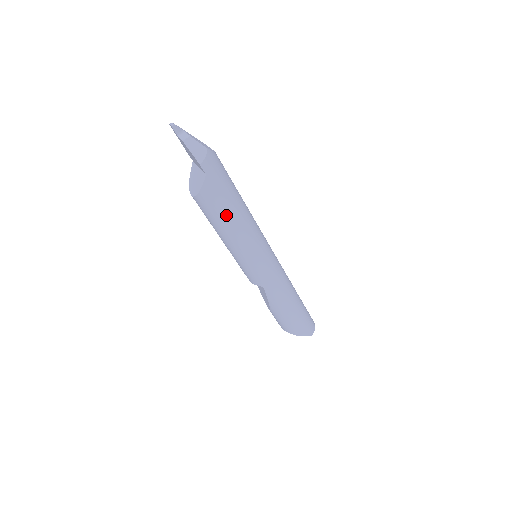
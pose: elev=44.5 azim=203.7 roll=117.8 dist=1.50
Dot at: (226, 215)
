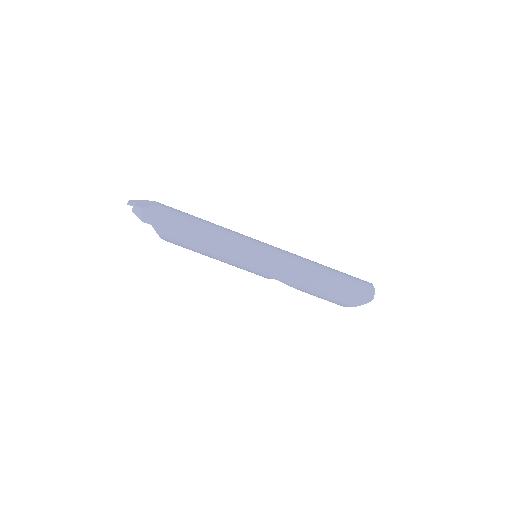
Dot at: (190, 243)
